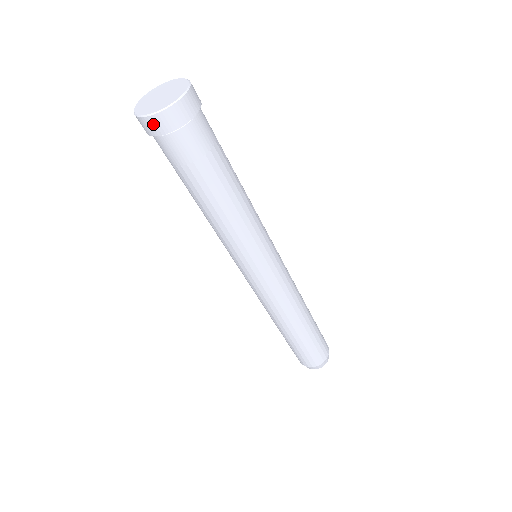
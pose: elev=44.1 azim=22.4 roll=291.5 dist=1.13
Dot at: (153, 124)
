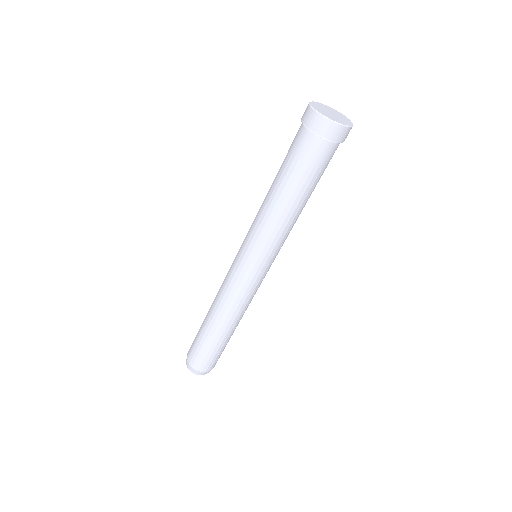
Dot at: (307, 113)
